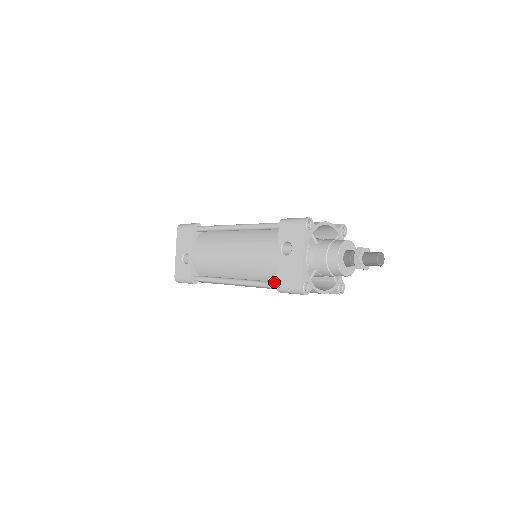
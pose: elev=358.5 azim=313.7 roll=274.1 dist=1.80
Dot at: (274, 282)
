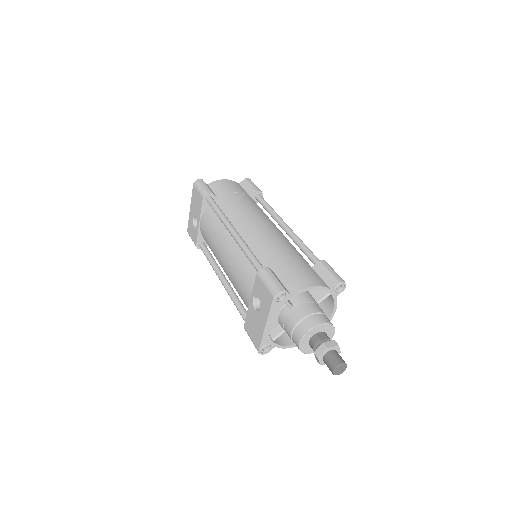
Dot at: occluded
